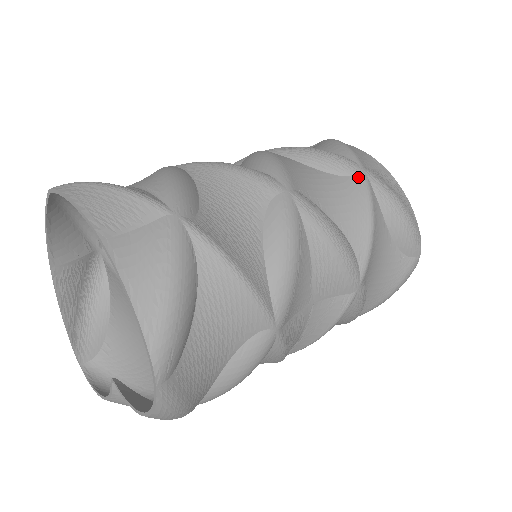
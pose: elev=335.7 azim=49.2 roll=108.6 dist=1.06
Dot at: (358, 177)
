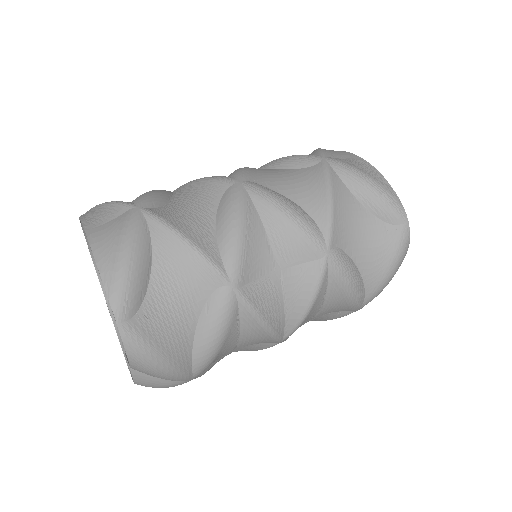
Dot at: (319, 164)
